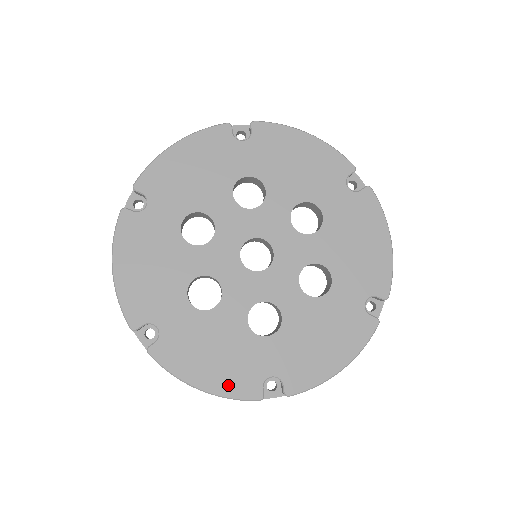
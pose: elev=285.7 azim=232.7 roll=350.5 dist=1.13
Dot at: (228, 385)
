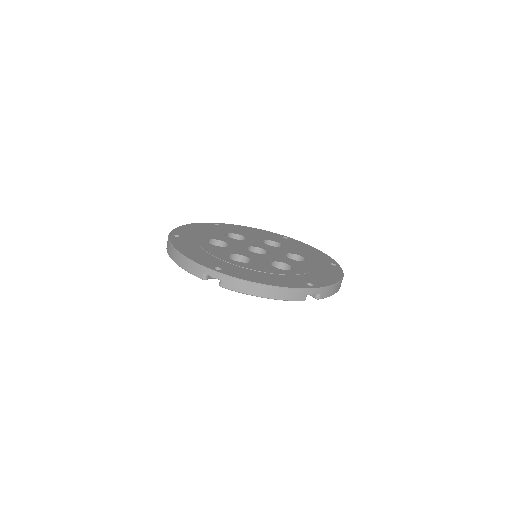
Dot at: occluded
